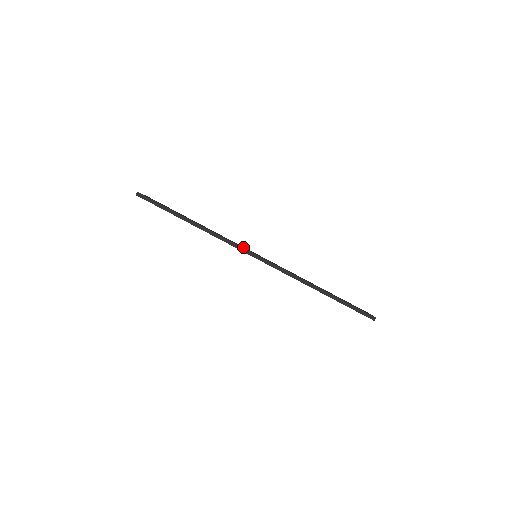
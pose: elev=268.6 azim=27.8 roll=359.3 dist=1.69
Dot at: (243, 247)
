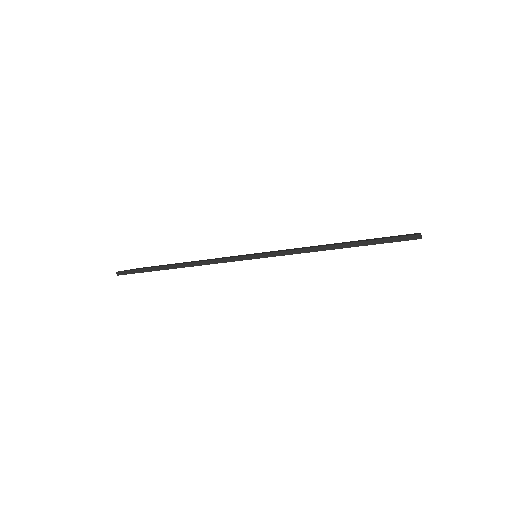
Dot at: (236, 256)
